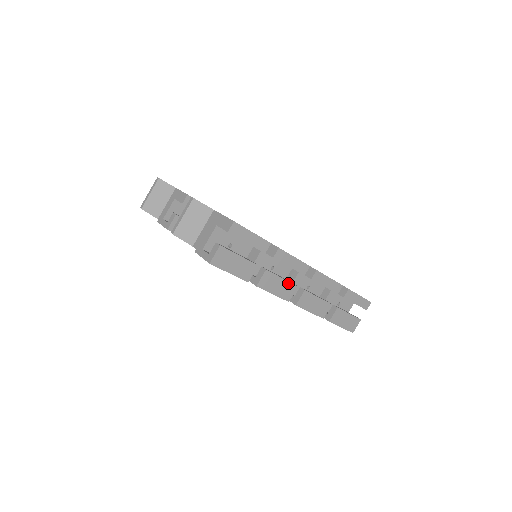
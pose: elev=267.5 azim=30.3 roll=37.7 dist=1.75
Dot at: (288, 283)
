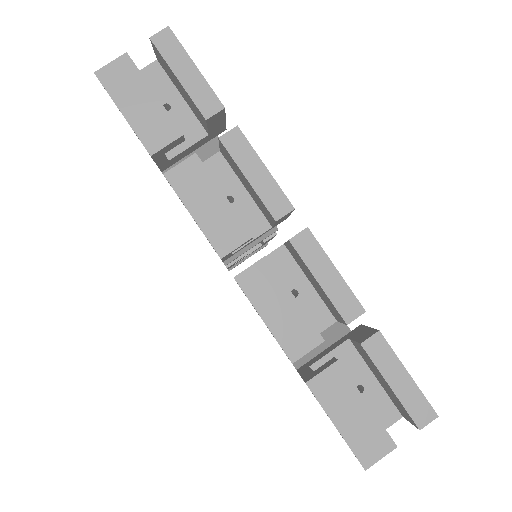
Dot at: (233, 214)
